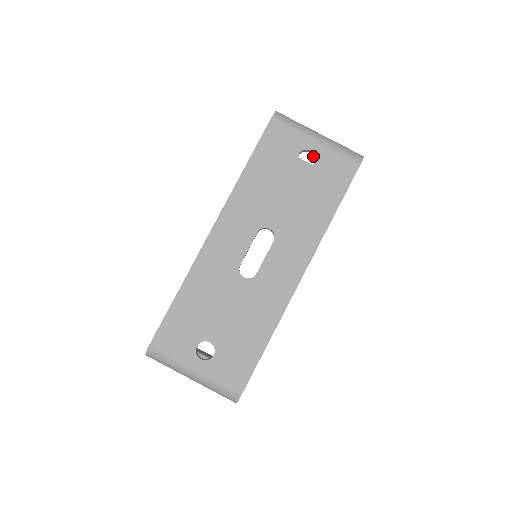
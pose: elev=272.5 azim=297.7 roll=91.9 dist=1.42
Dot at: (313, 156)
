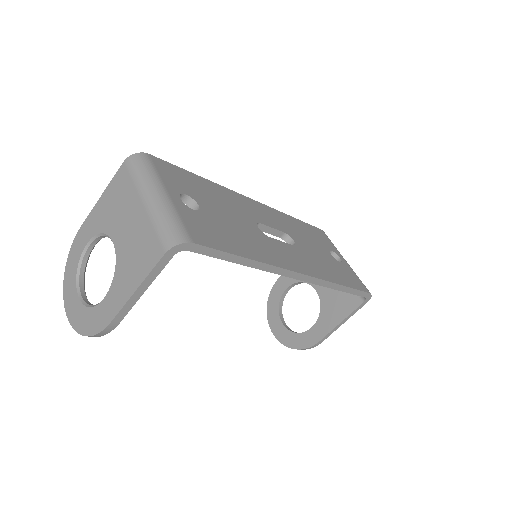
Dot at: occluded
